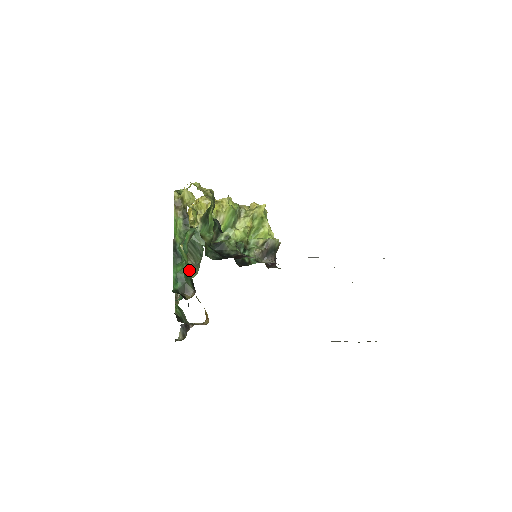
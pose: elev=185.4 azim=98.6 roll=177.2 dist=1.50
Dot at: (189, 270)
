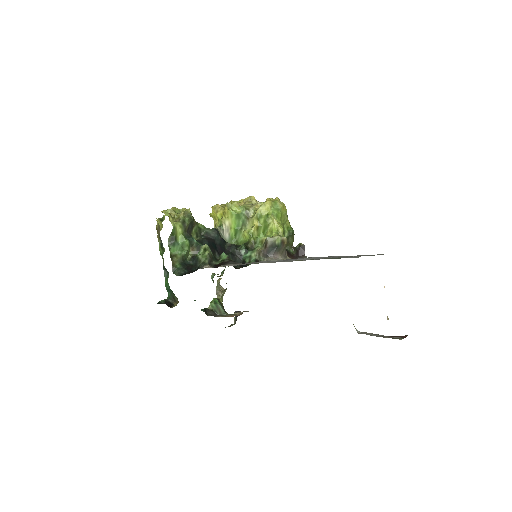
Dot at: occluded
